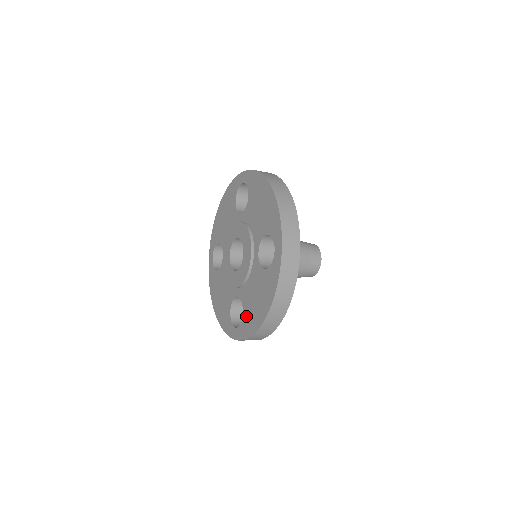
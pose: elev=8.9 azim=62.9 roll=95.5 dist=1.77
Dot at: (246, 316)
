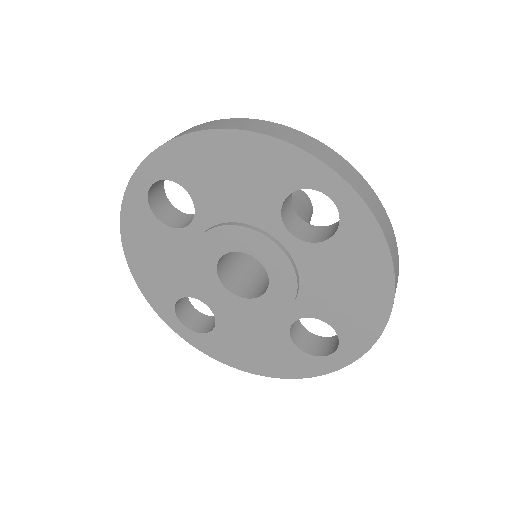
Dot at: (218, 340)
